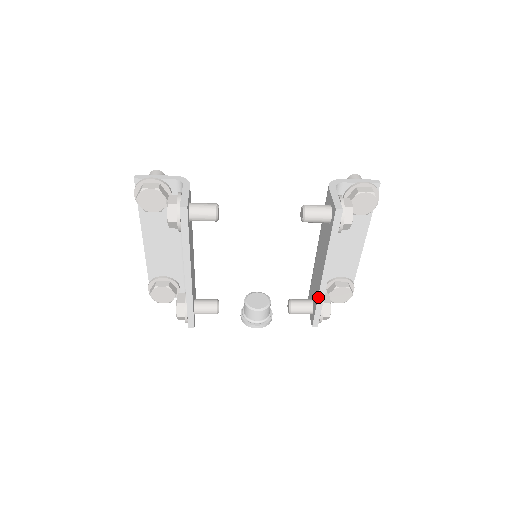
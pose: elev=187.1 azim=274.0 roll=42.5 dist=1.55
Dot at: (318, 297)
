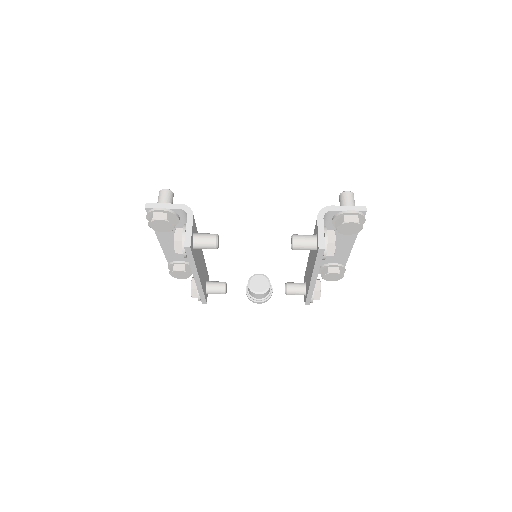
Dot at: (308, 291)
